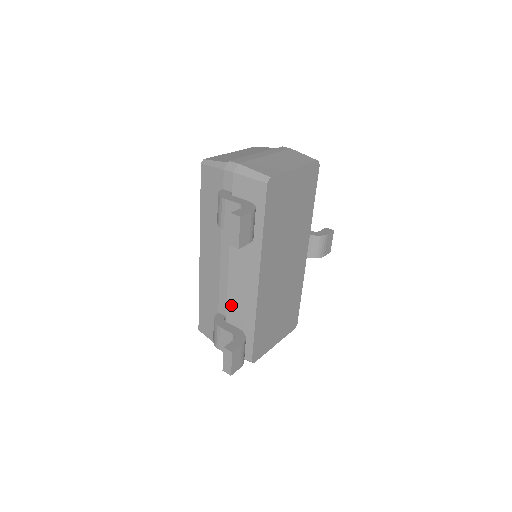
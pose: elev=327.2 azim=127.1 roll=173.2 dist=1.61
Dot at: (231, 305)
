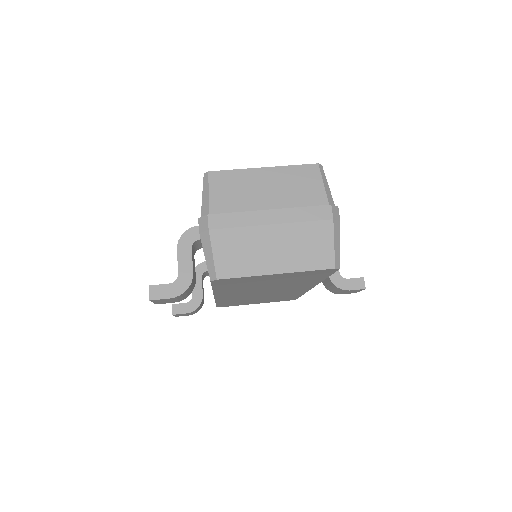
Dot at: occluded
